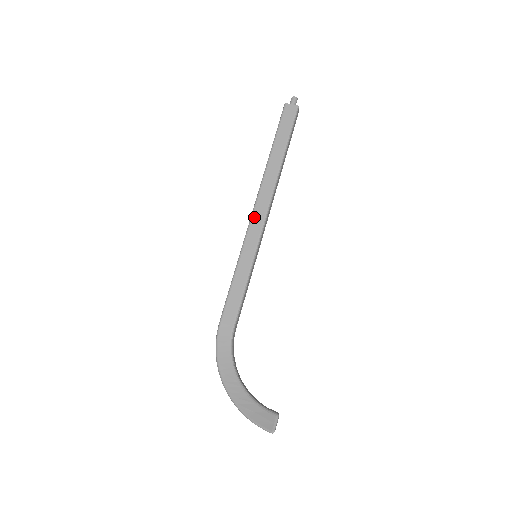
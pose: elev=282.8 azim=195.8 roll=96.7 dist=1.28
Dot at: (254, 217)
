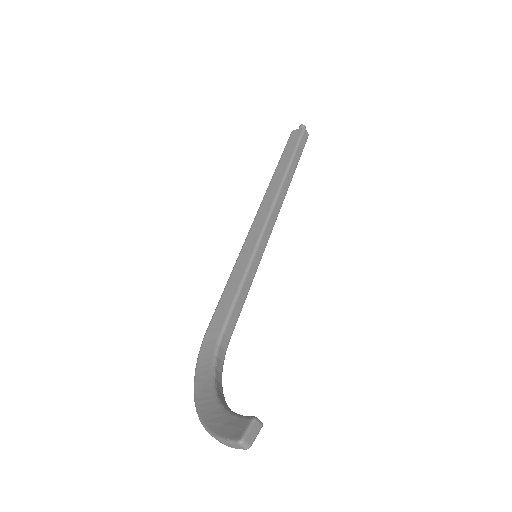
Dot at: (255, 221)
